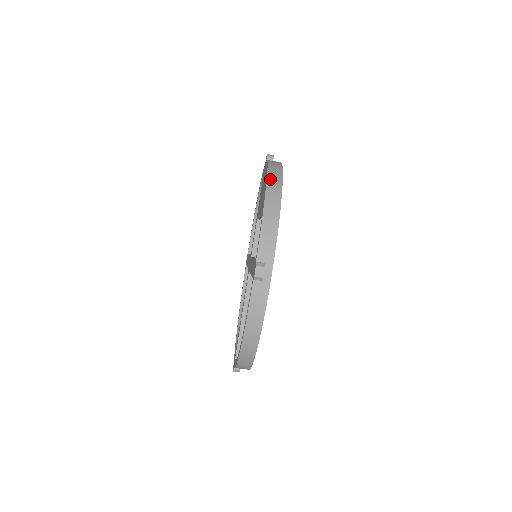
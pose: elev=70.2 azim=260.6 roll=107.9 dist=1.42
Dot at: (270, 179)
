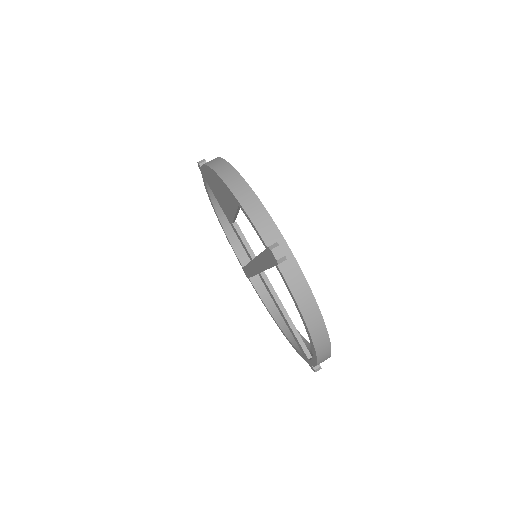
Dot at: (220, 172)
